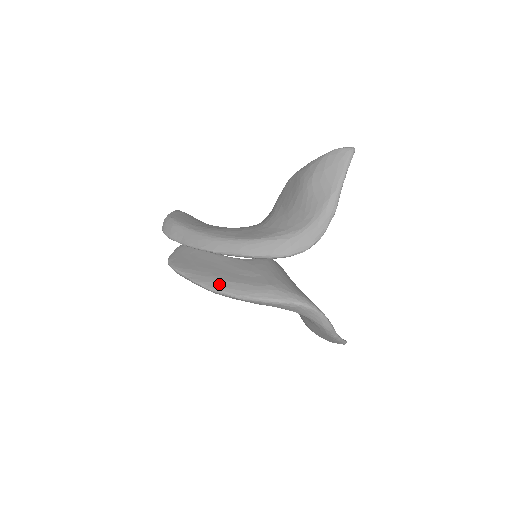
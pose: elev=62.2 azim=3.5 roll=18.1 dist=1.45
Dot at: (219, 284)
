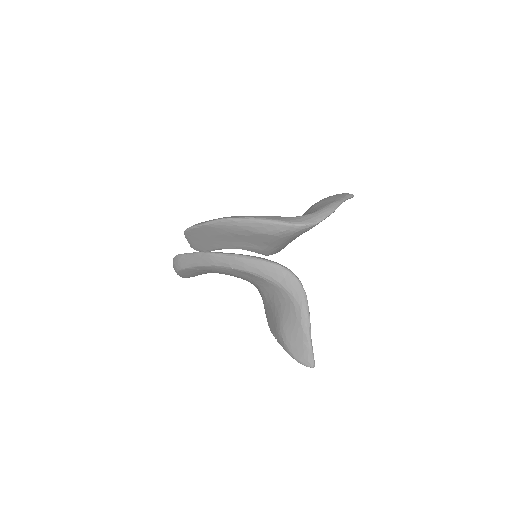
Dot at: occluded
